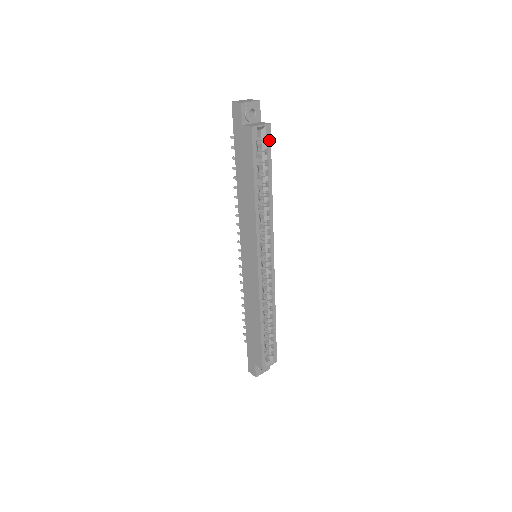
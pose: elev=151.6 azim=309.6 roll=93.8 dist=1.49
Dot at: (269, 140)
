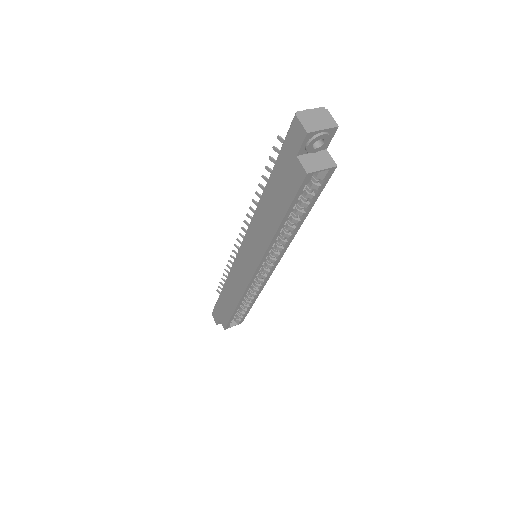
Dot at: (325, 181)
